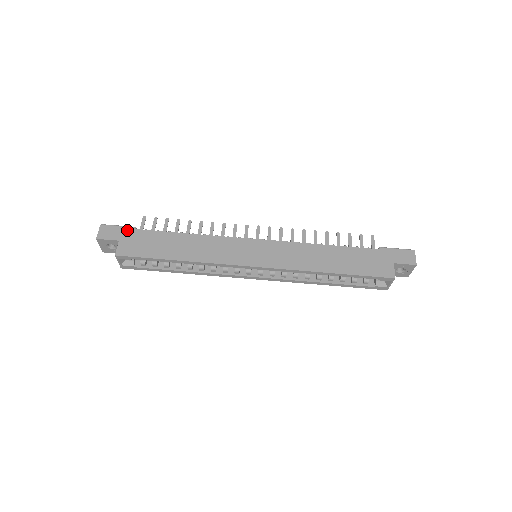
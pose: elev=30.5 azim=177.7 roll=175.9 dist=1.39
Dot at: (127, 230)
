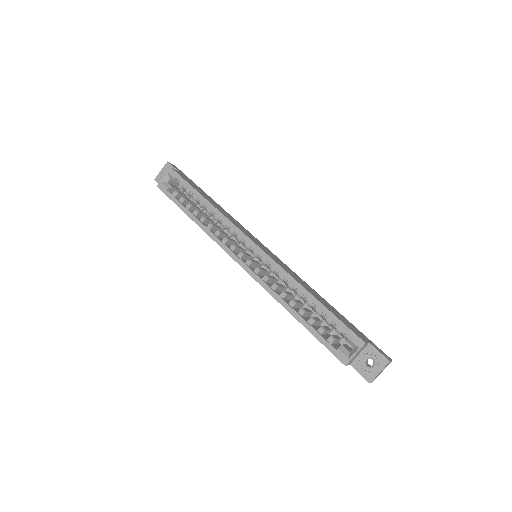
Dot at: occluded
